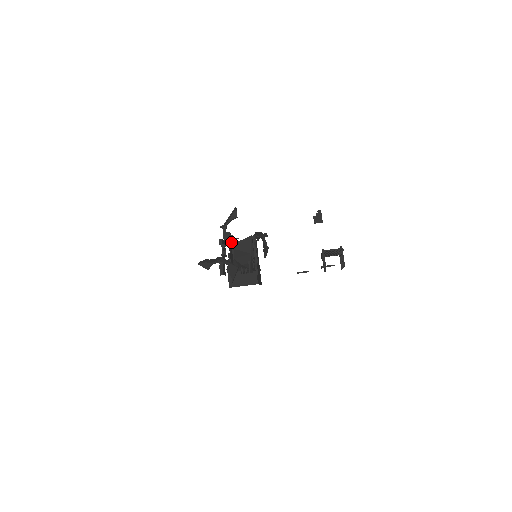
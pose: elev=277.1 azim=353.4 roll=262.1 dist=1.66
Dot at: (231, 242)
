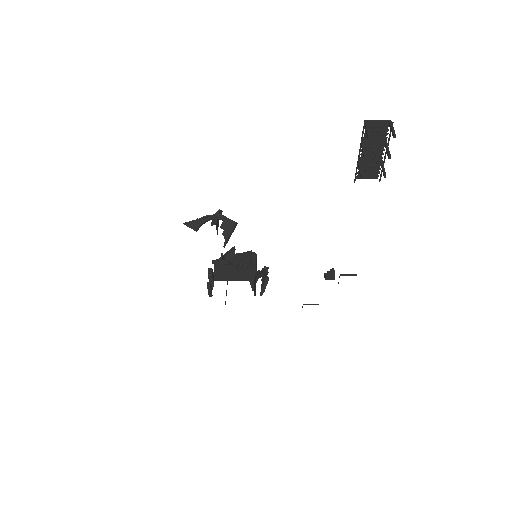
Dot at: (225, 256)
